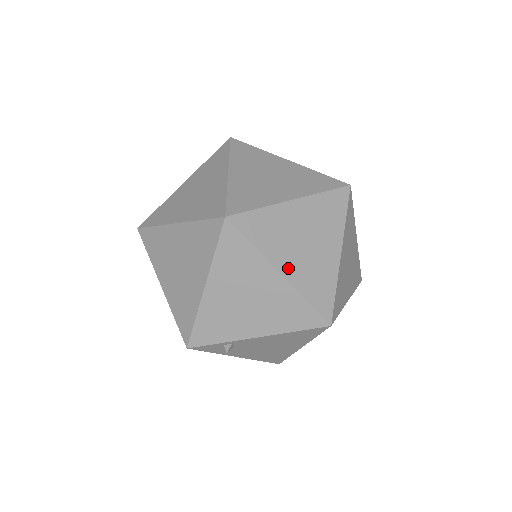
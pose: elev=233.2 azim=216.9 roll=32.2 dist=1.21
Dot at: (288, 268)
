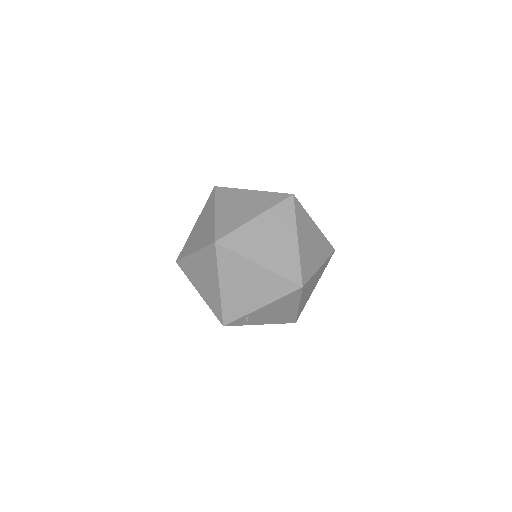
Dot at: (263, 260)
